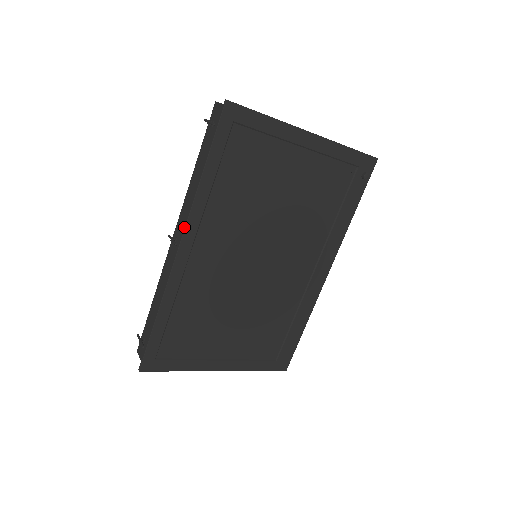
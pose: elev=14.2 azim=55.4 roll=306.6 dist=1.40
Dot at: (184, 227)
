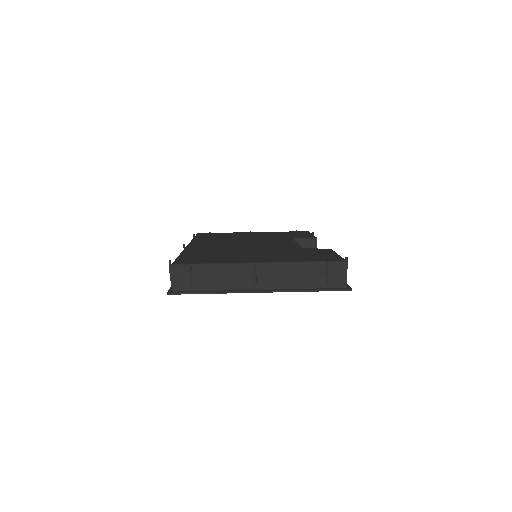
Dot at: occluded
